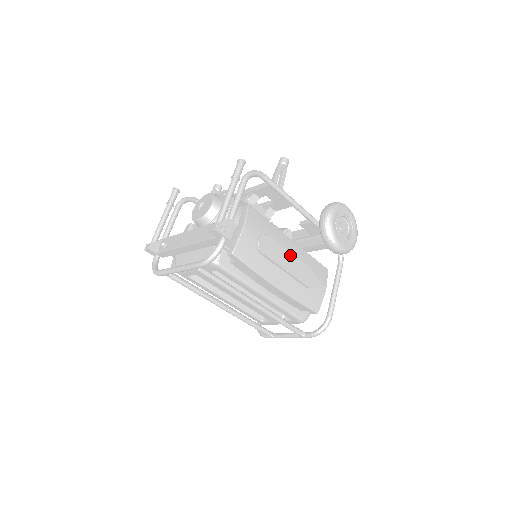
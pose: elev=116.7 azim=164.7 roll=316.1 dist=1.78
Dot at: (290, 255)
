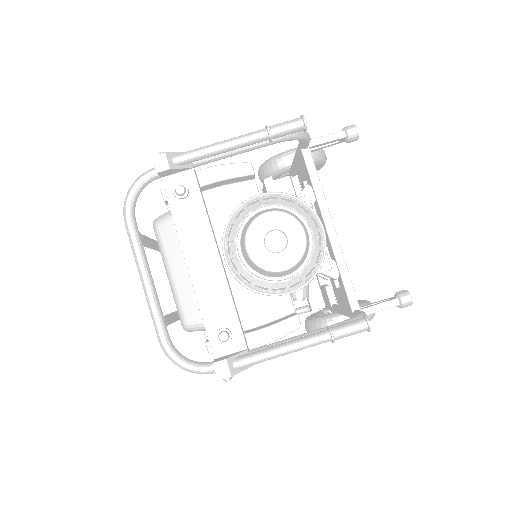
Dot at: occluded
